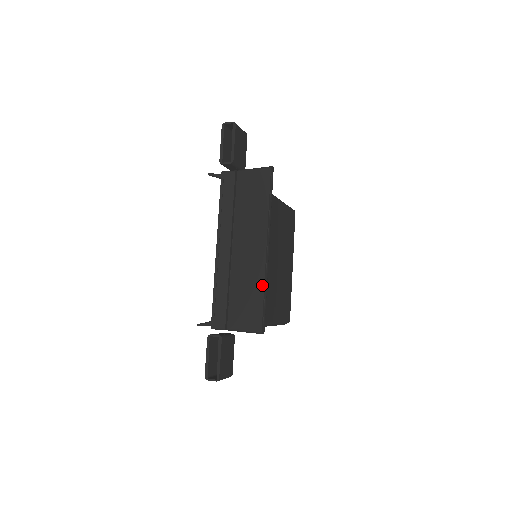
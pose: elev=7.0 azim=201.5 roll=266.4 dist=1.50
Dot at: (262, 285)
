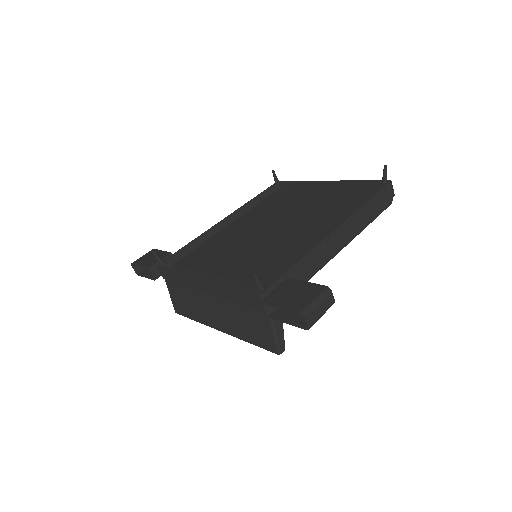
Dot at: (198, 320)
